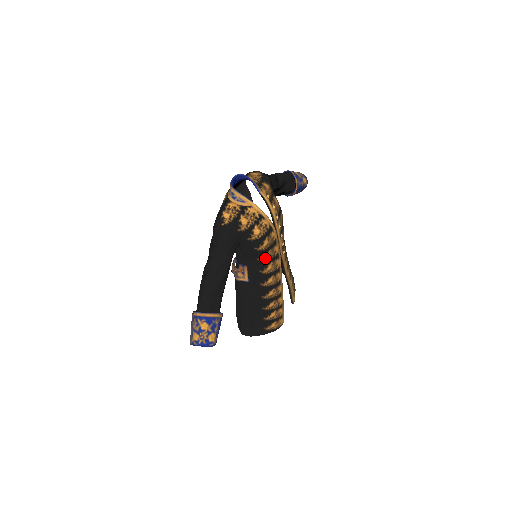
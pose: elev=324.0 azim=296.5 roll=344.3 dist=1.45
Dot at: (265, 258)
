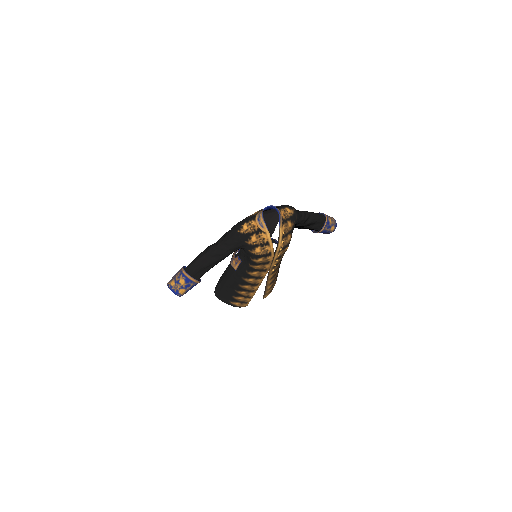
Dot at: (255, 267)
